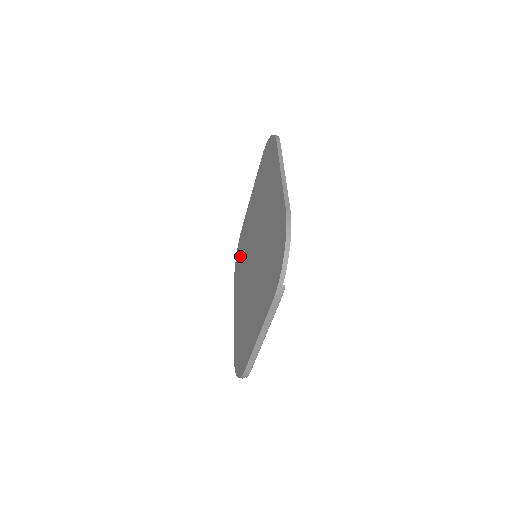
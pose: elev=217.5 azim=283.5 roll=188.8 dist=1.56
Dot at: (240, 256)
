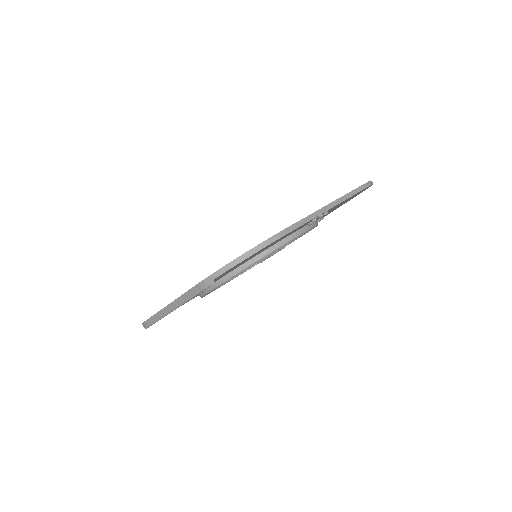
Dot at: occluded
